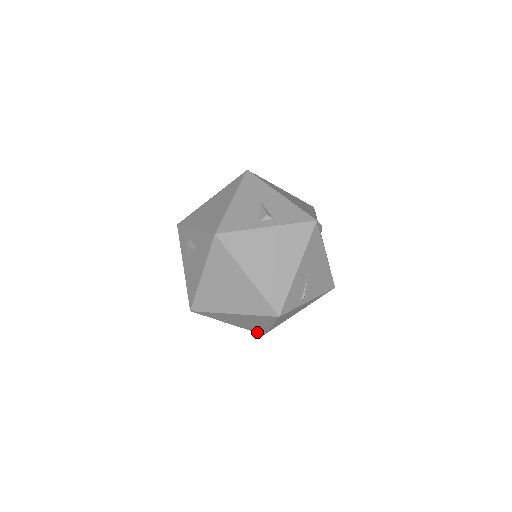
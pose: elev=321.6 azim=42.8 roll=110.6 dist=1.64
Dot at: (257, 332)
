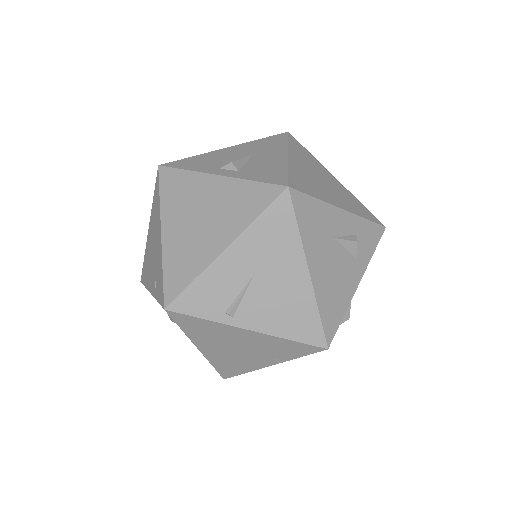
Dot at: occluded
